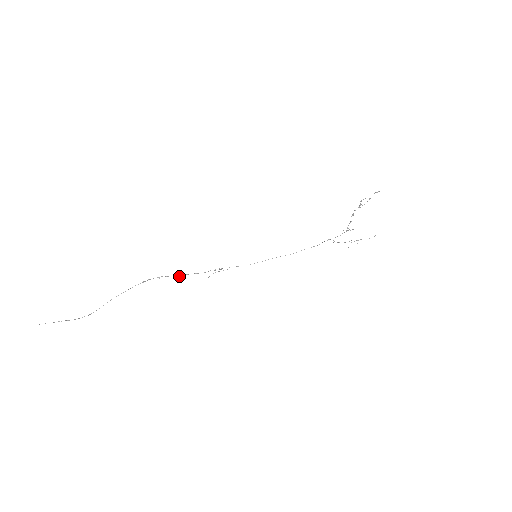
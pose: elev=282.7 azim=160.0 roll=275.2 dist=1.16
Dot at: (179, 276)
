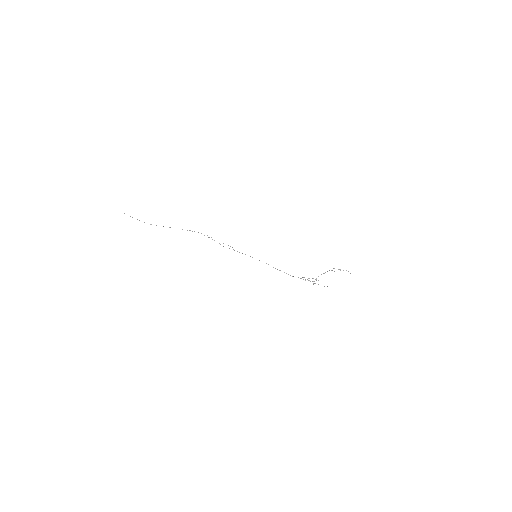
Dot at: occluded
